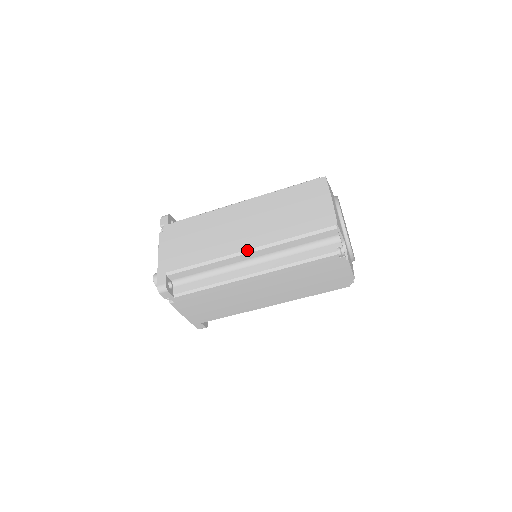
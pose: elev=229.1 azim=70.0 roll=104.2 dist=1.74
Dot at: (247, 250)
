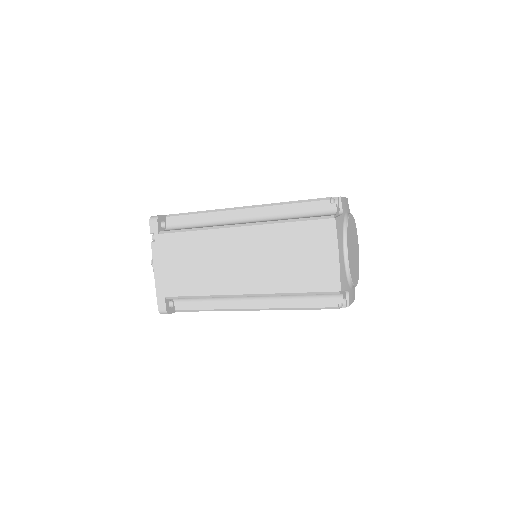
Dot at: (245, 294)
